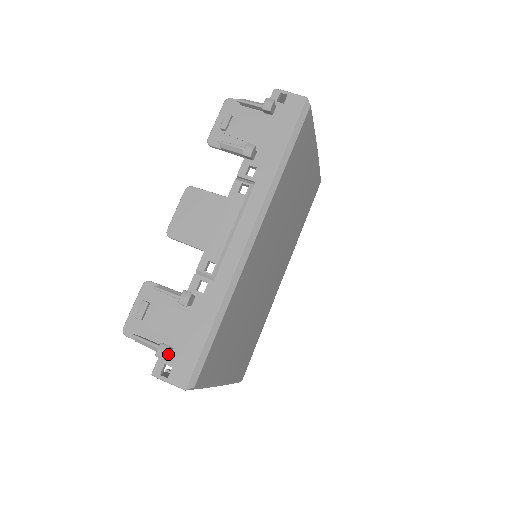
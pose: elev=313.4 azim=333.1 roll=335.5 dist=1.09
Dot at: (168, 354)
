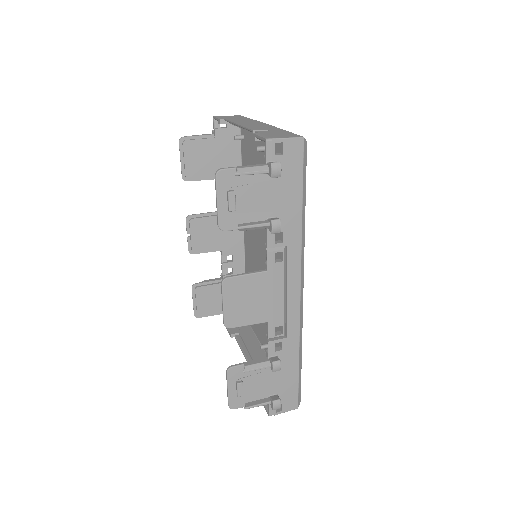
Dot at: (279, 402)
